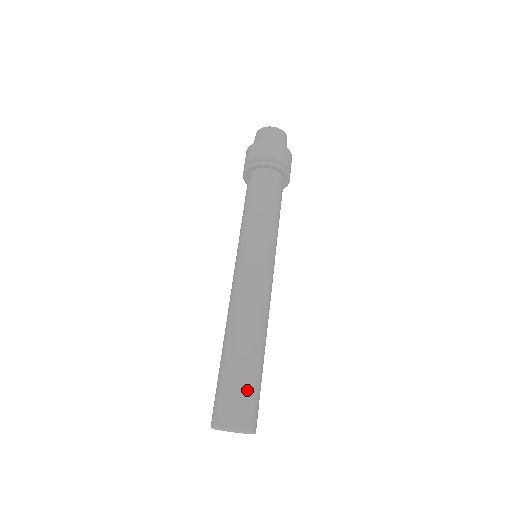
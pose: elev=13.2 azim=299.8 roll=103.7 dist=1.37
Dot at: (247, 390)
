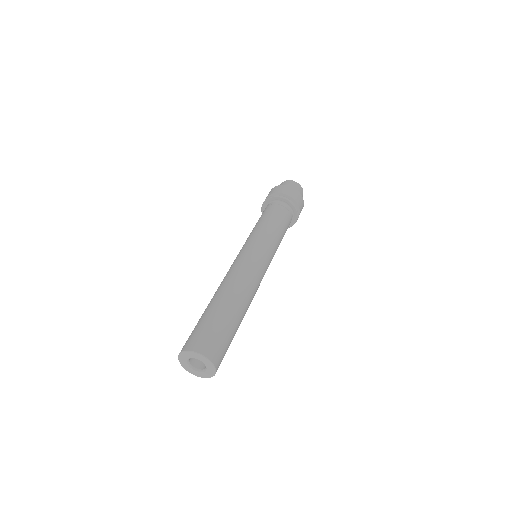
Dot at: (221, 332)
